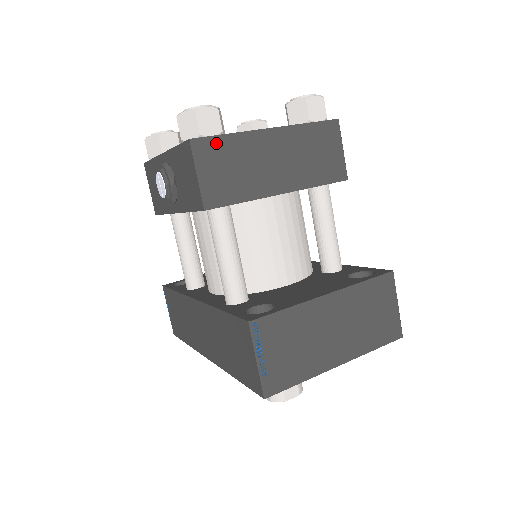
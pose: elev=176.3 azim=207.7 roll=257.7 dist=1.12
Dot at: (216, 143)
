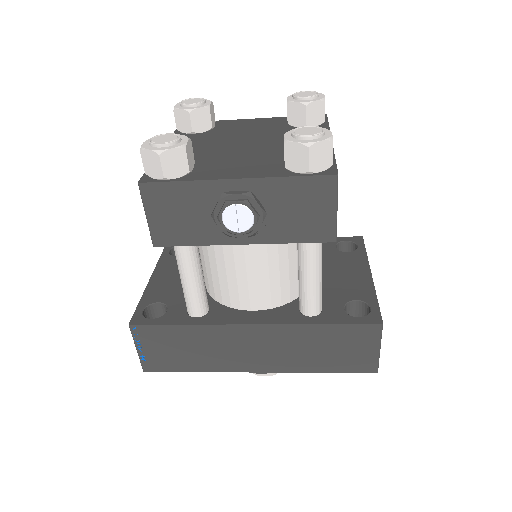
Dot at: occluded
